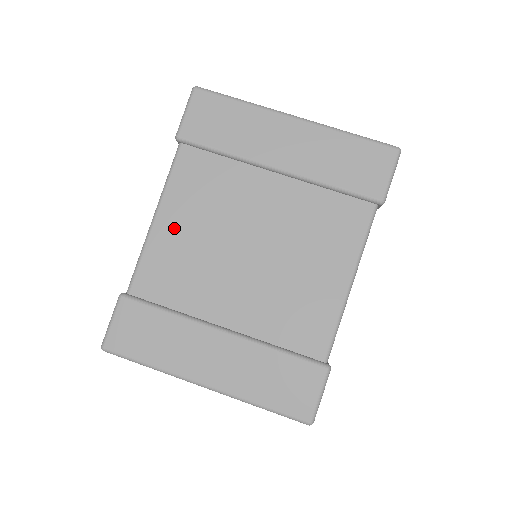
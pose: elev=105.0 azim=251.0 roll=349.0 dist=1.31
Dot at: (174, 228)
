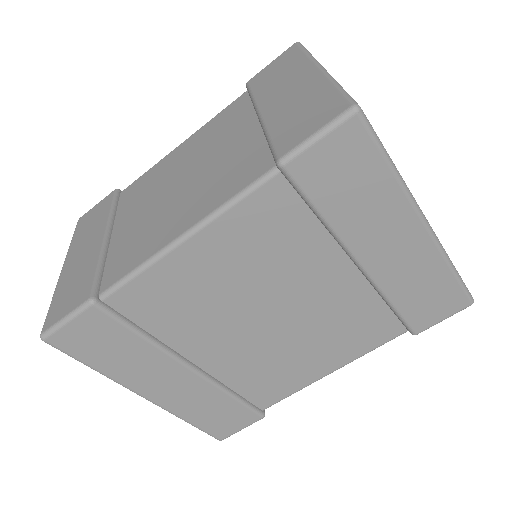
Dot at: (201, 262)
